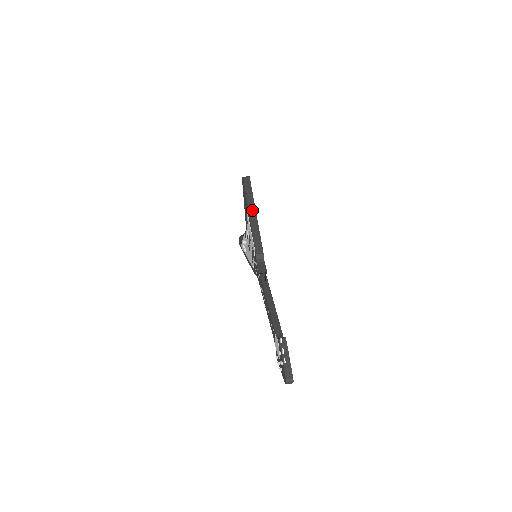
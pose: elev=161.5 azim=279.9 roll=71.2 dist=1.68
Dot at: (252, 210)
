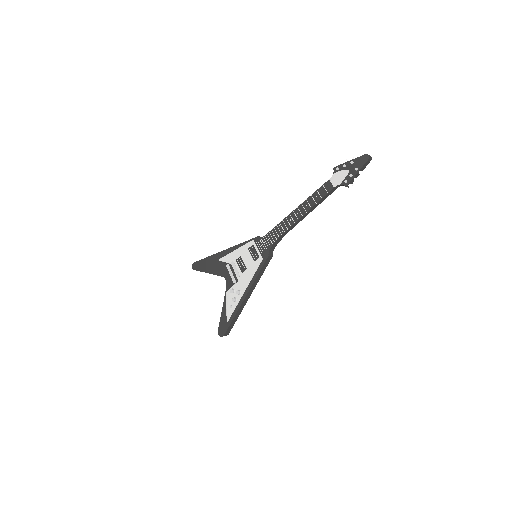
Dot at: (223, 251)
